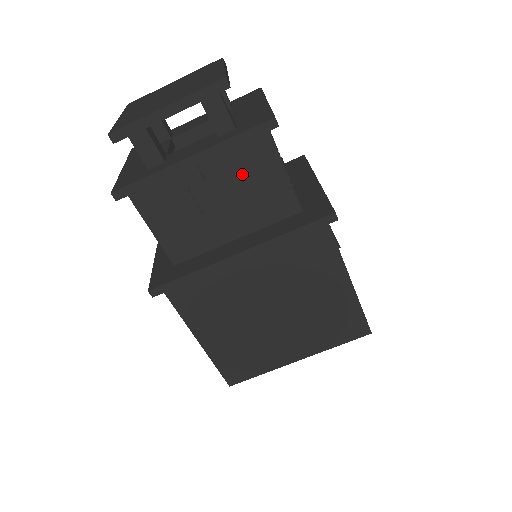
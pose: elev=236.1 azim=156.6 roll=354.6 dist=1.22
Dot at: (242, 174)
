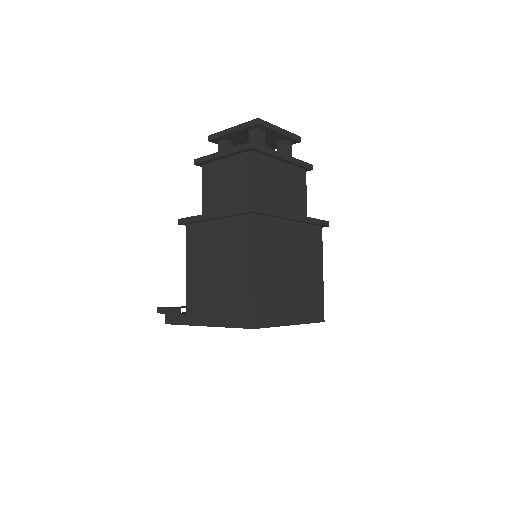
Dot at: (293, 182)
